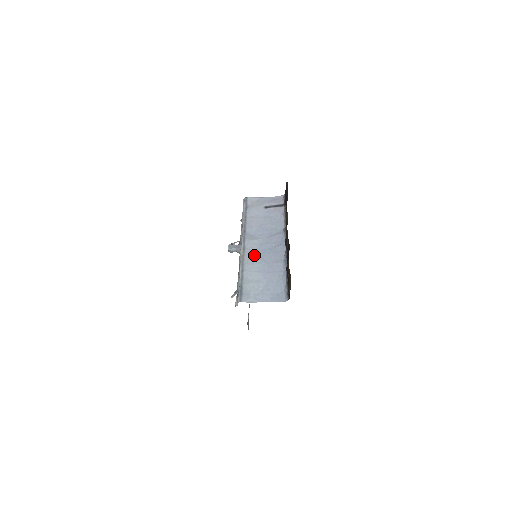
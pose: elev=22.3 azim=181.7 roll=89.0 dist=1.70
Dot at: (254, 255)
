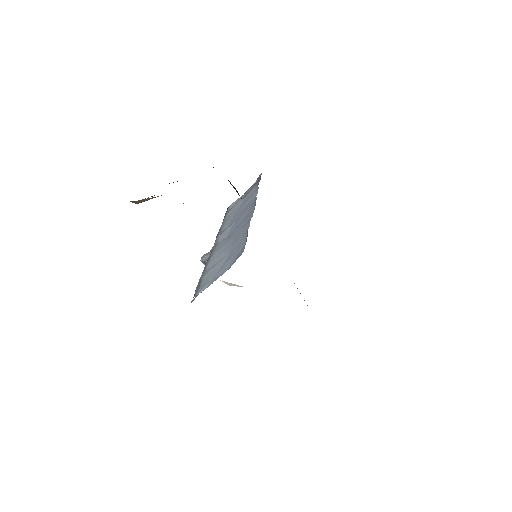
Dot at: (222, 242)
